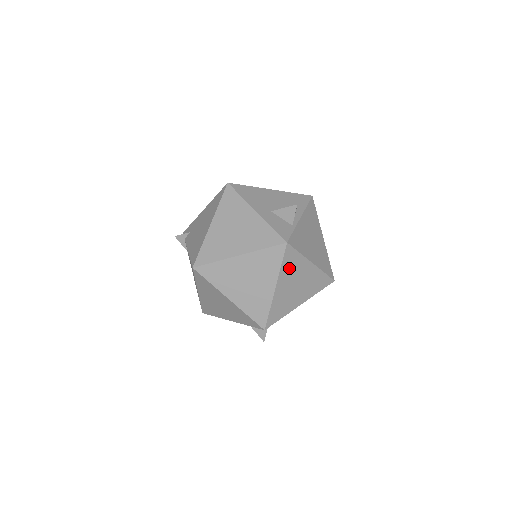
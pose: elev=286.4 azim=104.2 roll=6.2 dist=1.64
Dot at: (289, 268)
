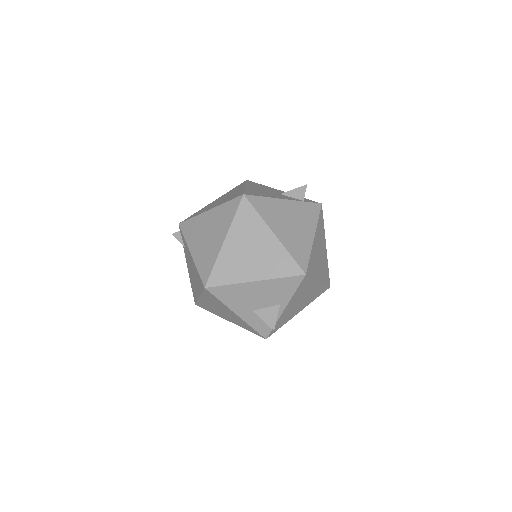
Dot at: occluded
